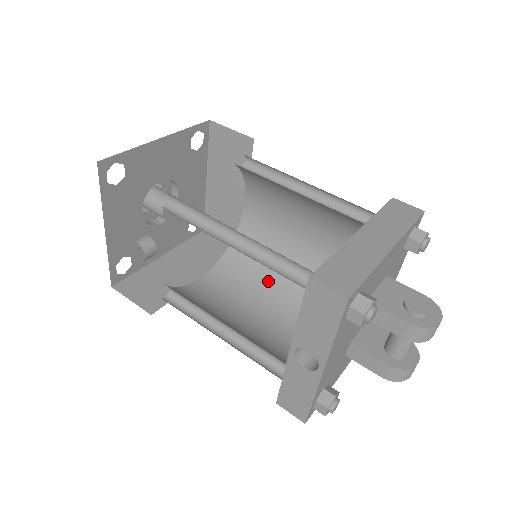
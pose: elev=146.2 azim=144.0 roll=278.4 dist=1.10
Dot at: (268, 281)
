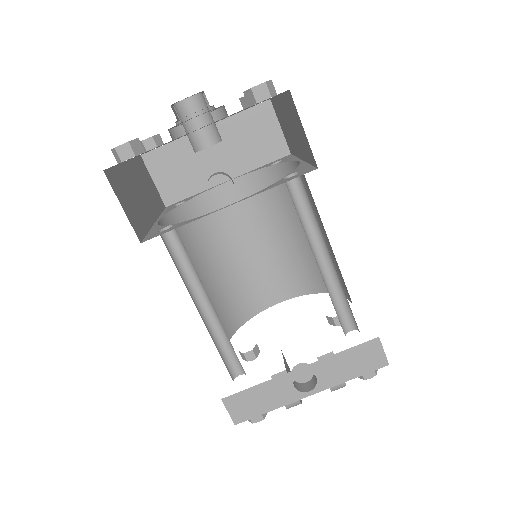
Dot at: (201, 265)
